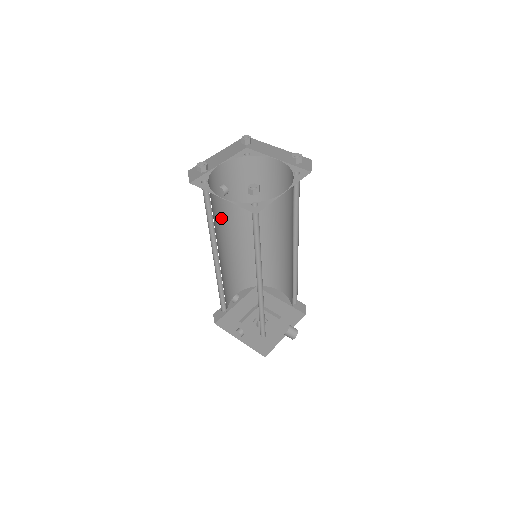
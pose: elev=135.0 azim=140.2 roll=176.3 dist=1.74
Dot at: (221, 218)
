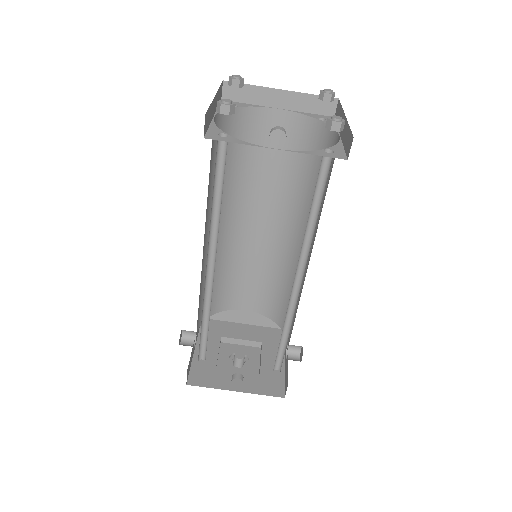
Dot at: occluded
